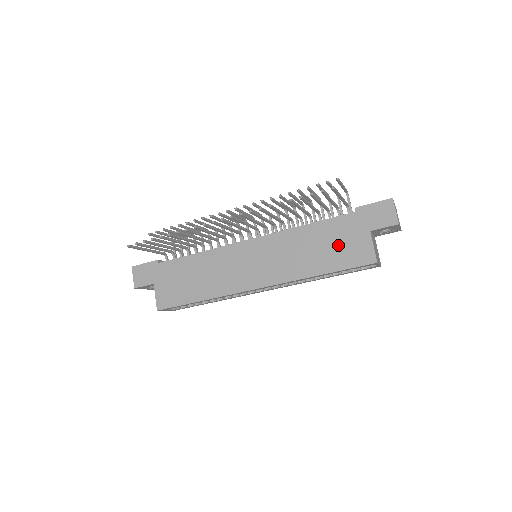
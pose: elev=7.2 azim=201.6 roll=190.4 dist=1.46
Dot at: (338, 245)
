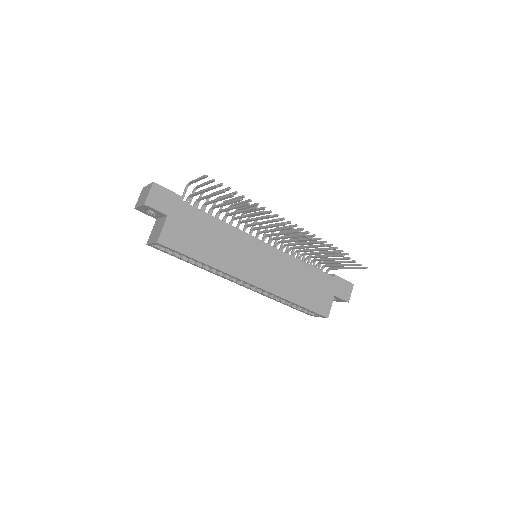
Dot at: (315, 291)
